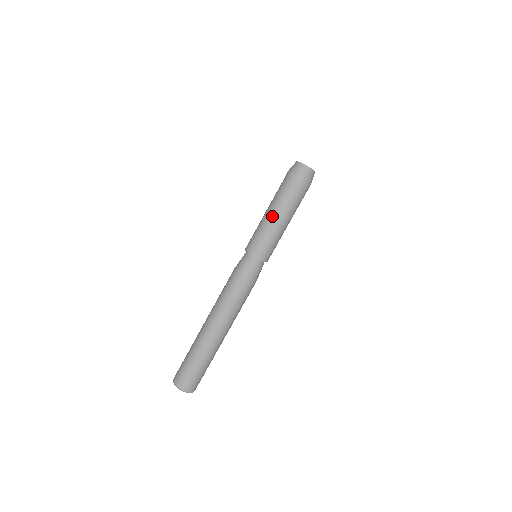
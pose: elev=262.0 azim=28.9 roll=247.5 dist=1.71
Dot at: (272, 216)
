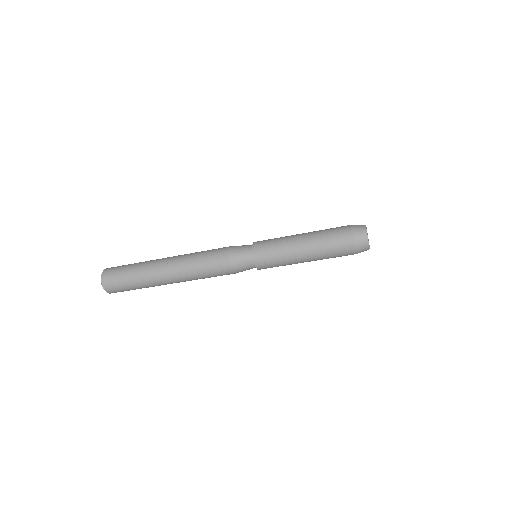
Dot at: (302, 258)
